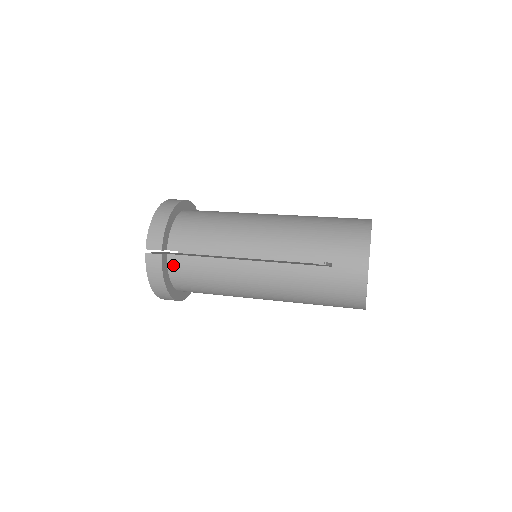
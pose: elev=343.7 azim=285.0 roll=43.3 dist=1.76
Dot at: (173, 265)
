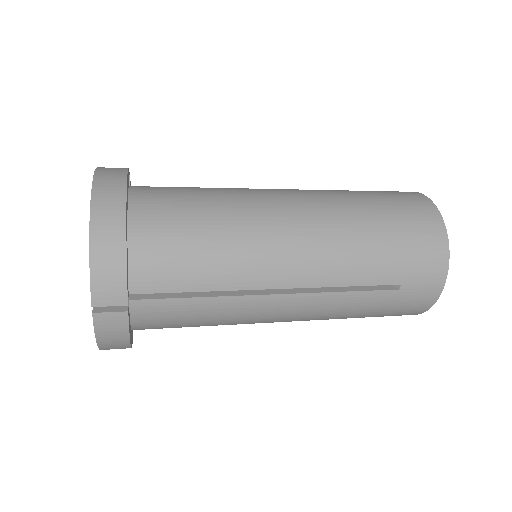
Dot at: (142, 314)
